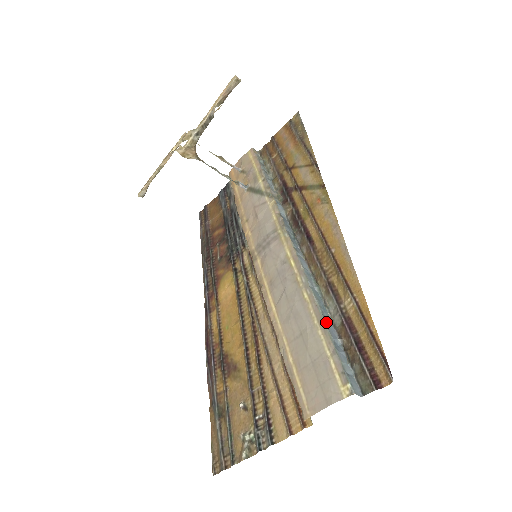
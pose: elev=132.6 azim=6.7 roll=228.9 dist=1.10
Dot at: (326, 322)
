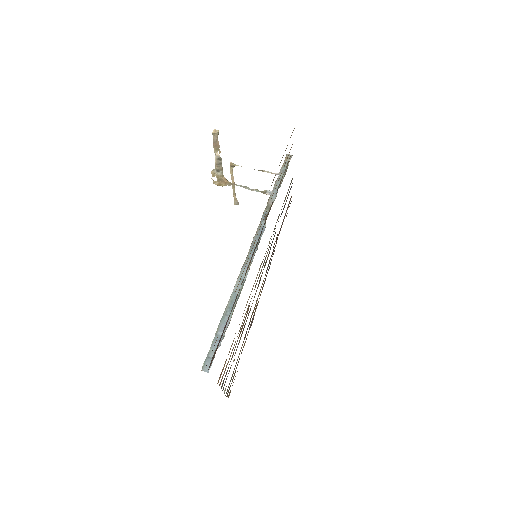
Dot at: (222, 320)
